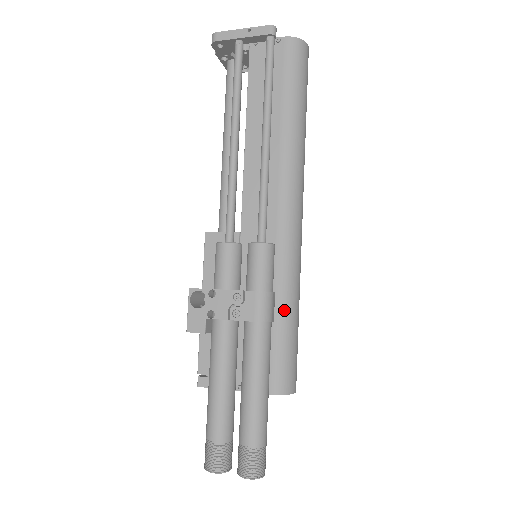
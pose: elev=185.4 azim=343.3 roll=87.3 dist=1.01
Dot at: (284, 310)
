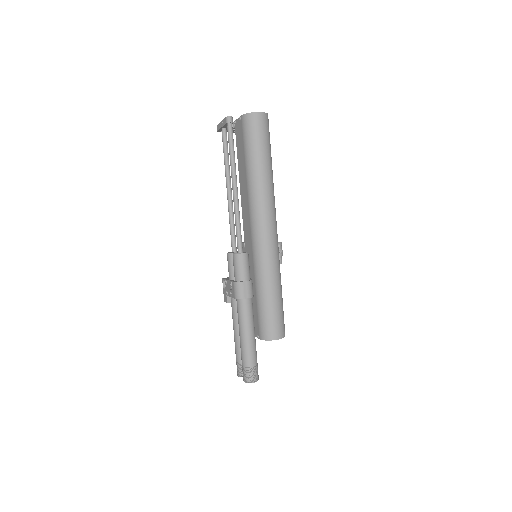
Dot at: (260, 291)
